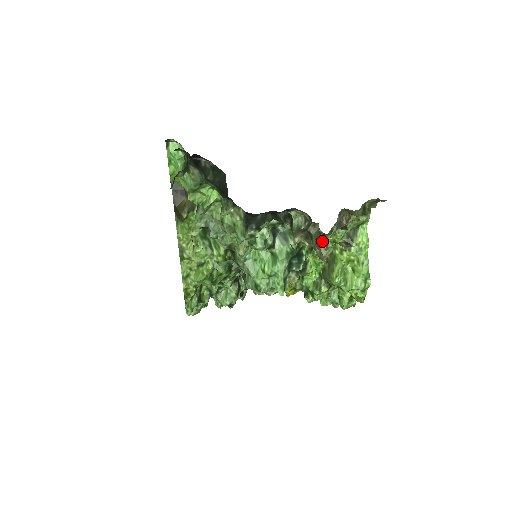
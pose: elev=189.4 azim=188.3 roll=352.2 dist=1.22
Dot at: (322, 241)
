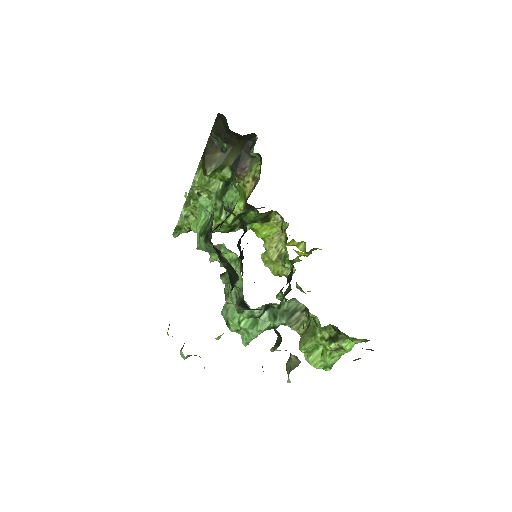
Dot at: occluded
